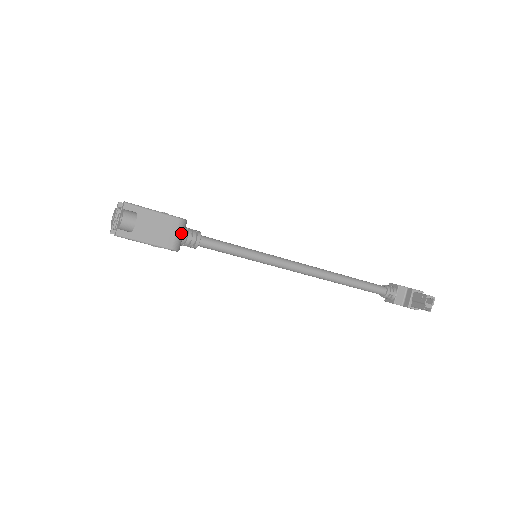
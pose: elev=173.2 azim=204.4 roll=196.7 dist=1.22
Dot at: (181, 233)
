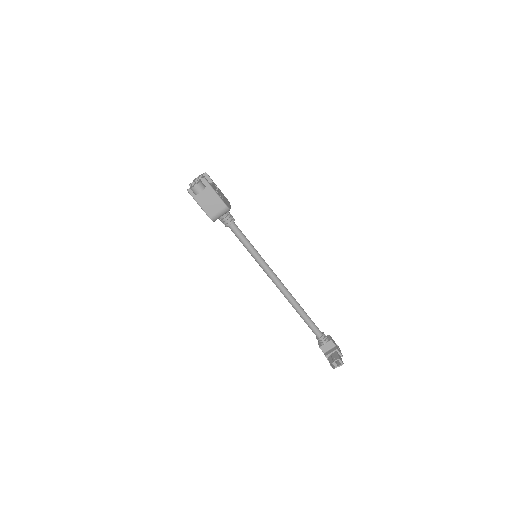
Dot at: (222, 214)
